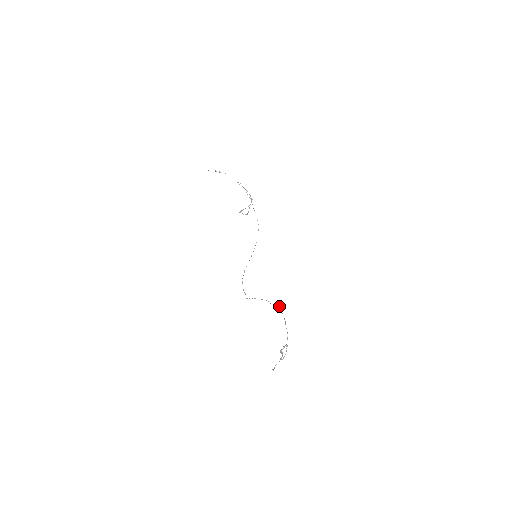
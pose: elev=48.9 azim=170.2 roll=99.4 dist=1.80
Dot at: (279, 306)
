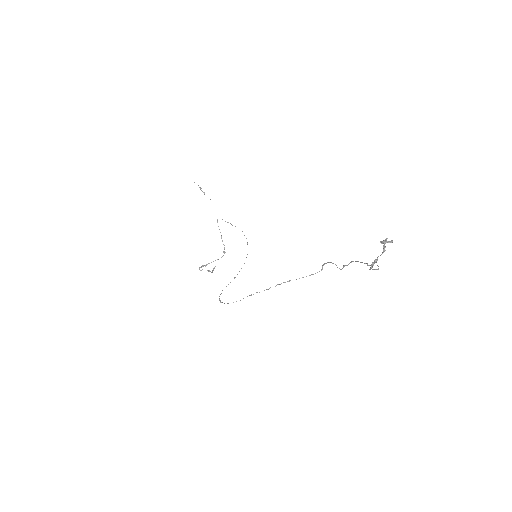
Dot at: (325, 263)
